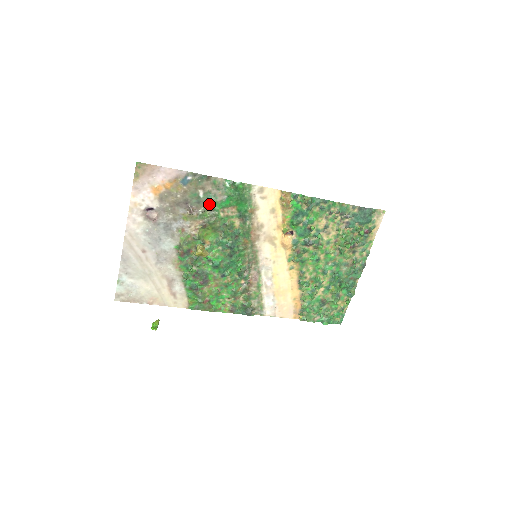
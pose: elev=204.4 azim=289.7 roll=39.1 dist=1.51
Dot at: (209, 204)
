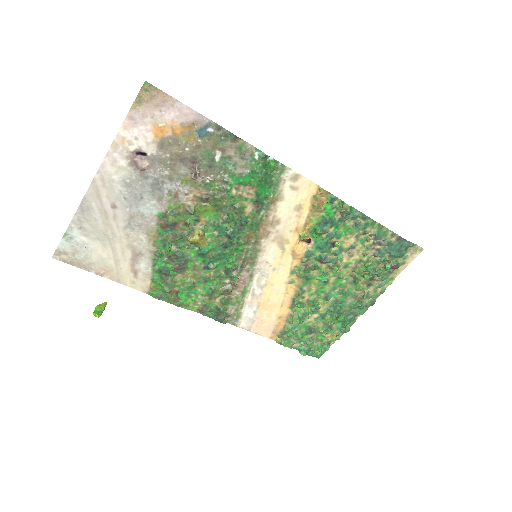
Dot at: (223, 173)
